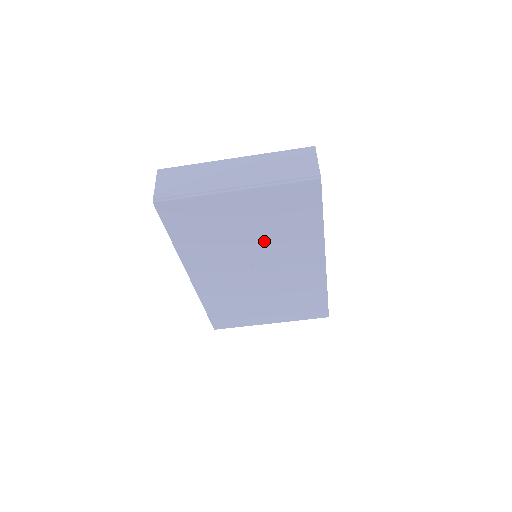
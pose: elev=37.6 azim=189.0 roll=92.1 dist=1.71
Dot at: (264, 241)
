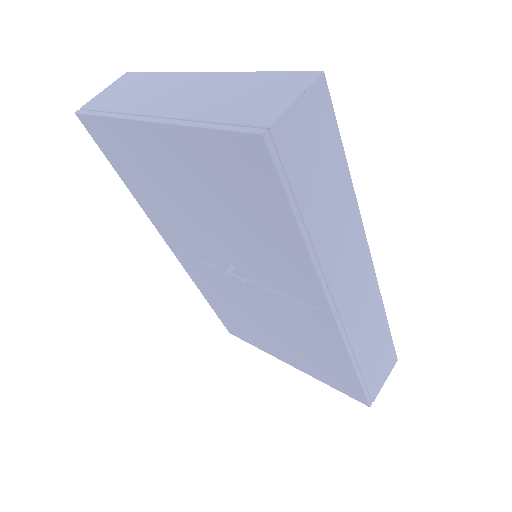
Dot at: (228, 232)
